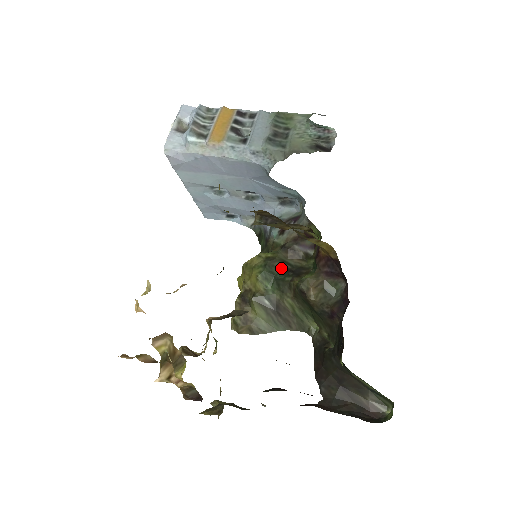
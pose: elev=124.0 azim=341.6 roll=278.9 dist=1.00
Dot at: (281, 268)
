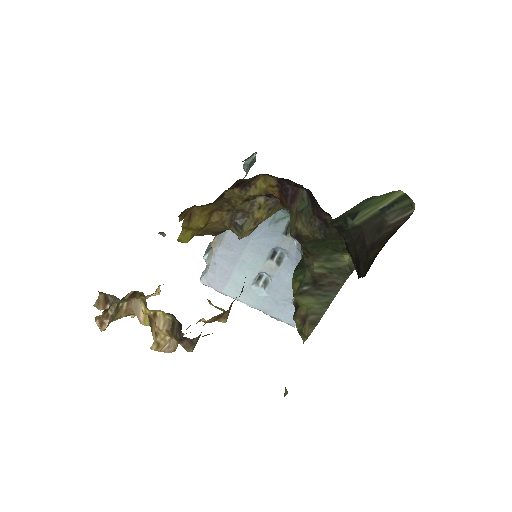
Dot at: occluded
